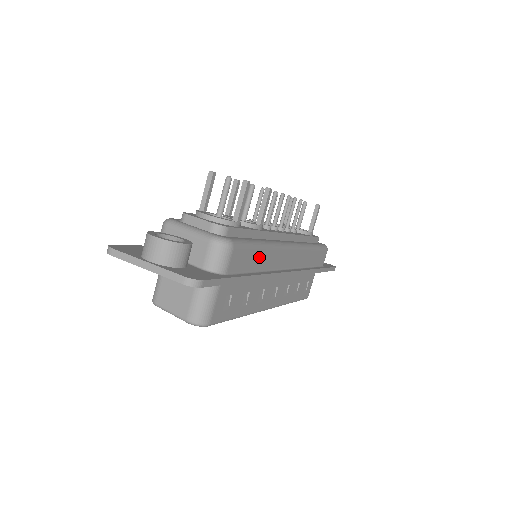
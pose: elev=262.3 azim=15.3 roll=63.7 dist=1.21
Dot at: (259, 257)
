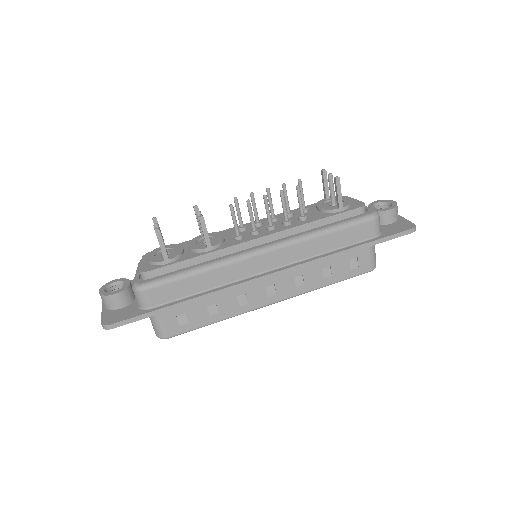
Dot at: (197, 281)
